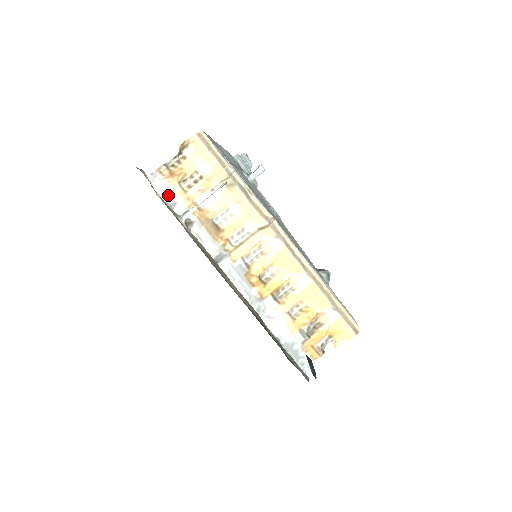
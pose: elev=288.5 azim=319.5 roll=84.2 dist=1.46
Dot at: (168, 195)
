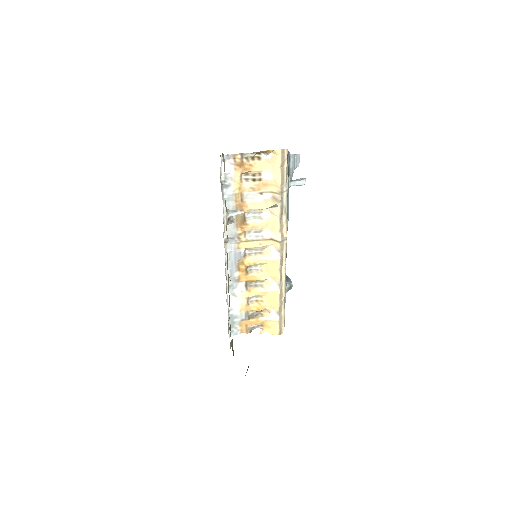
Dot at: (227, 177)
